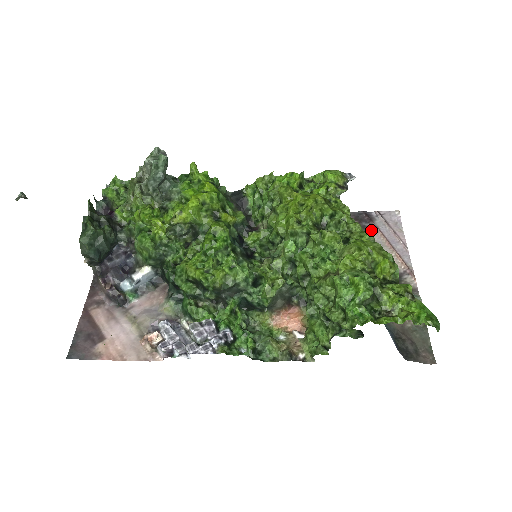
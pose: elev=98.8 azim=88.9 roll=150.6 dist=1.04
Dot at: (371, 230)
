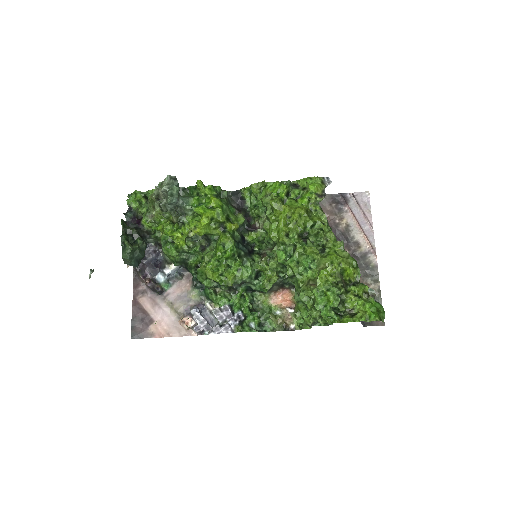
Dot at: (342, 241)
